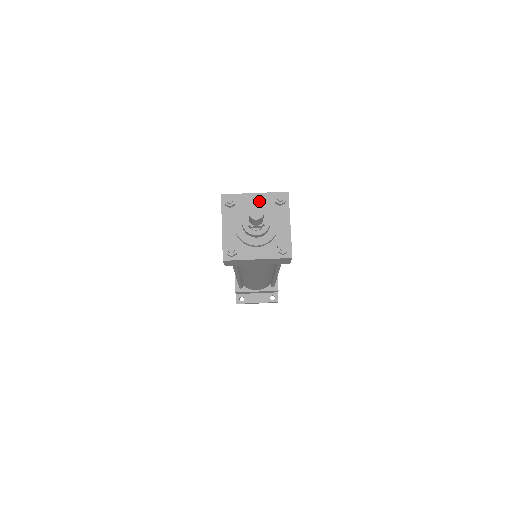
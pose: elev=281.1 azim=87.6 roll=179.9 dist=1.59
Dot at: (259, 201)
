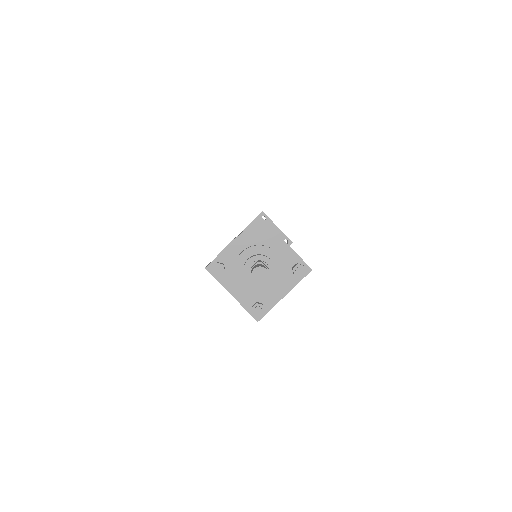
Dot at: (282, 252)
